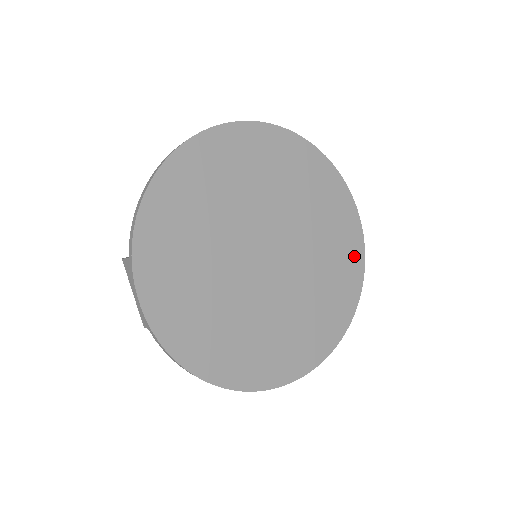
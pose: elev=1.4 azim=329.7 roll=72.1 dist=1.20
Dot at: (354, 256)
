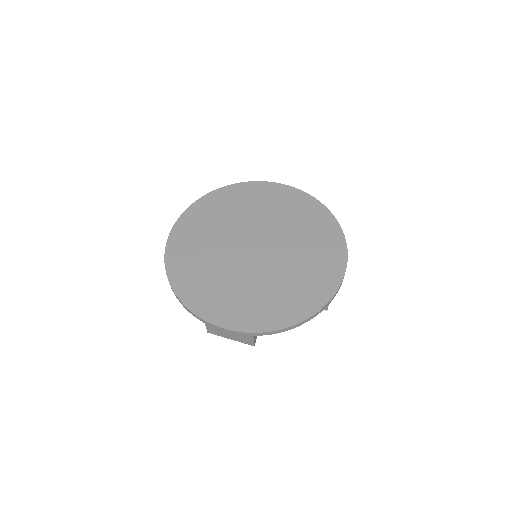
Dot at: (325, 288)
